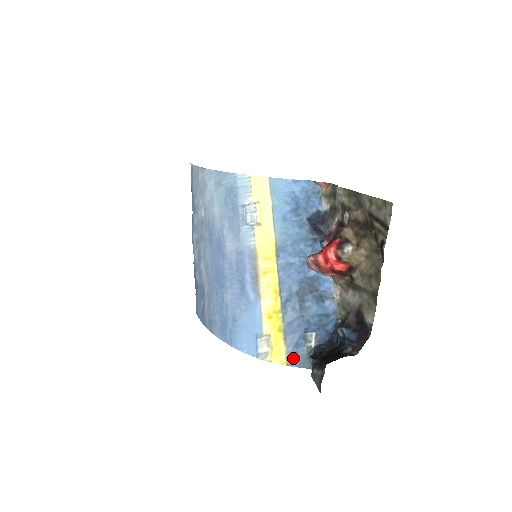
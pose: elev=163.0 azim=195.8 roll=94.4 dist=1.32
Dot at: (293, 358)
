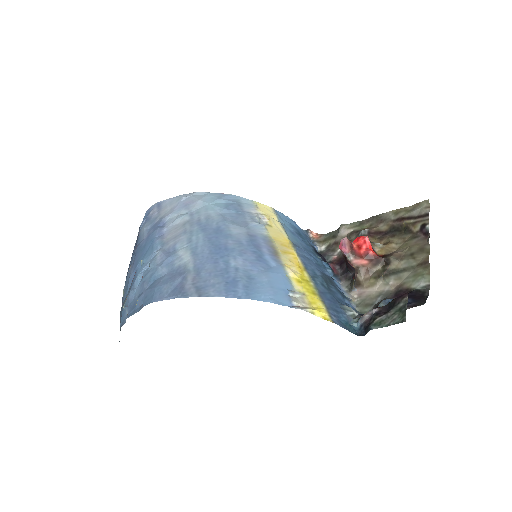
Dot at: (336, 319)
